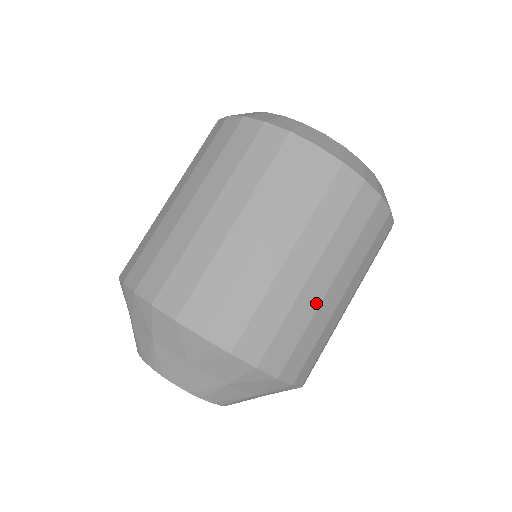
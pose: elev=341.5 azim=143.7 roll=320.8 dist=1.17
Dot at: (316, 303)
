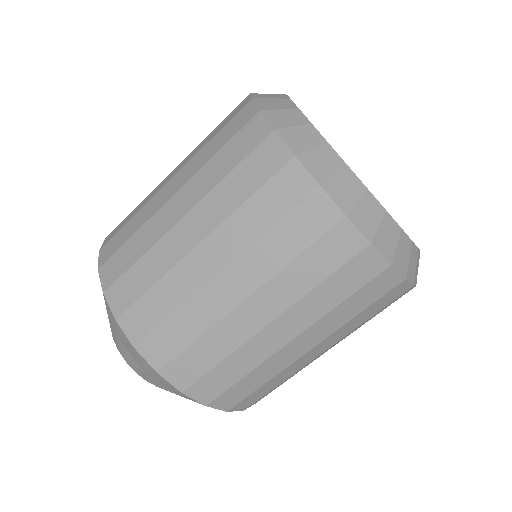
Dot at: (244, 336)
